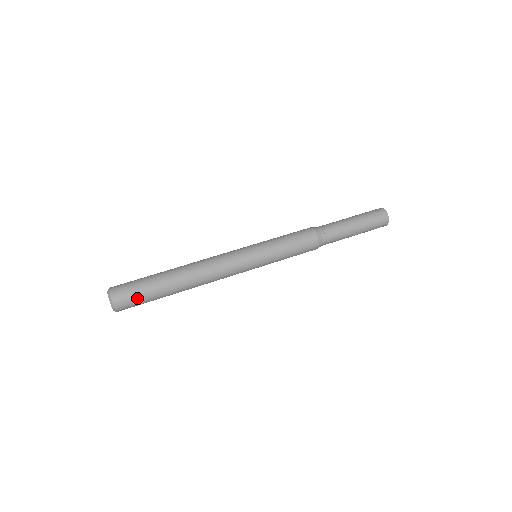
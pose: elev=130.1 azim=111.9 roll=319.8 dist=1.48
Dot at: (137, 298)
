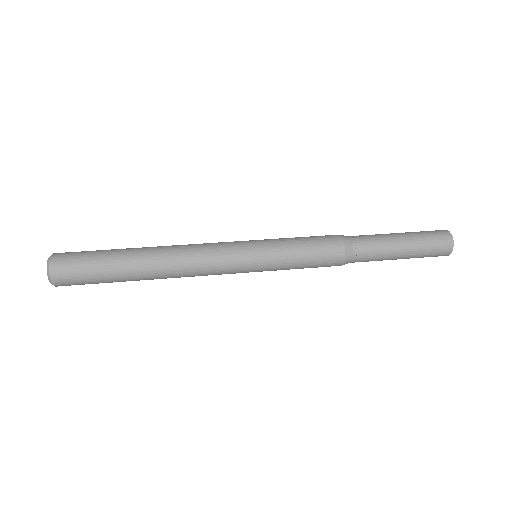
Dot at: (83, 255)
